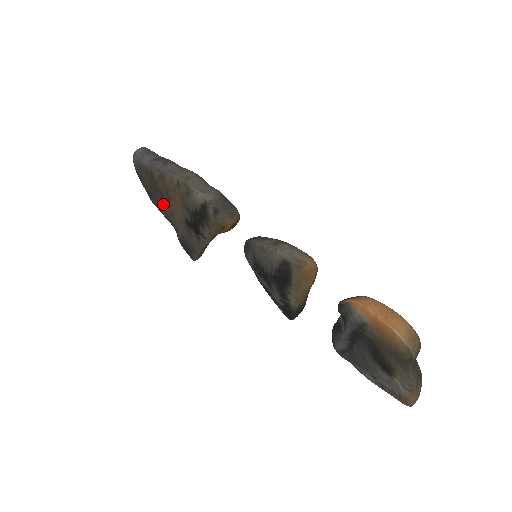
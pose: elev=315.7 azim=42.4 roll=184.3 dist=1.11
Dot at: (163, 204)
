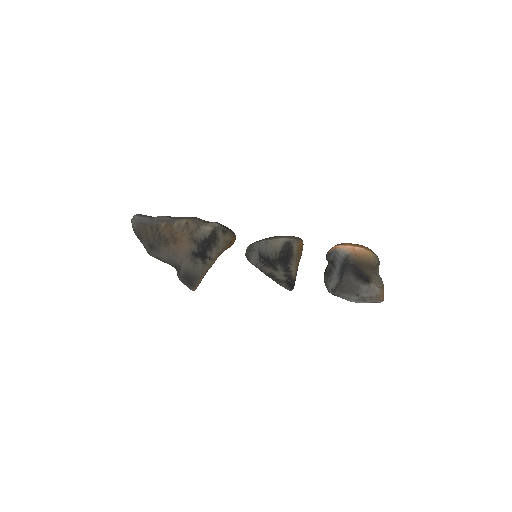
Dot at: (166, 249)
